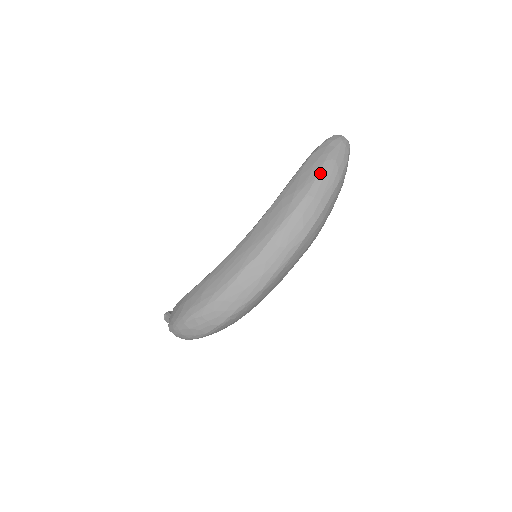
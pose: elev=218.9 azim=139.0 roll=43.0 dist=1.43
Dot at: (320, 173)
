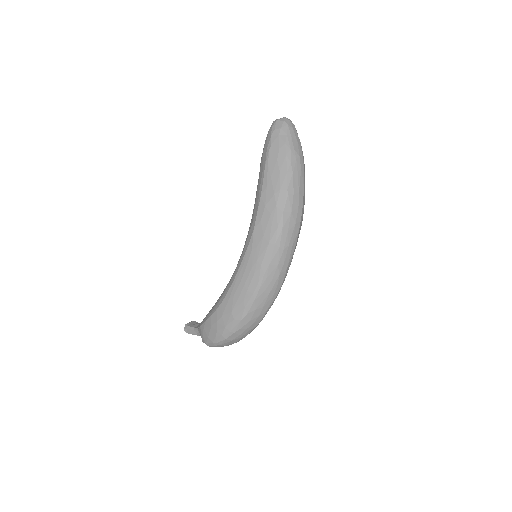
Dot at: (288, 169)
